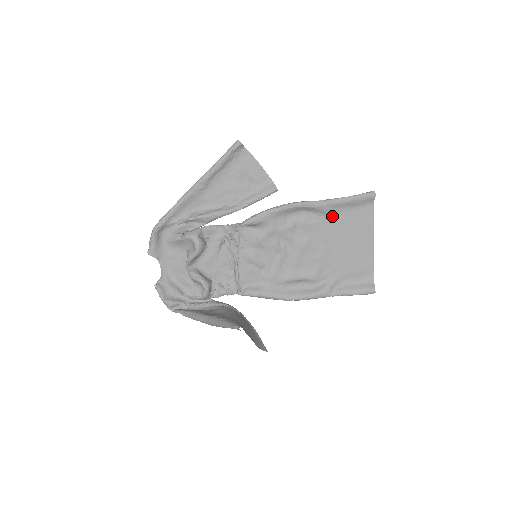
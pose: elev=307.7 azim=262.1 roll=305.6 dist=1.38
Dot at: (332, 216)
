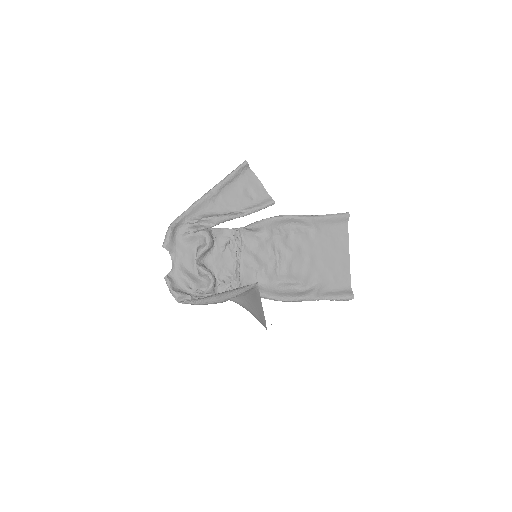
Dot at: (317, 230)
